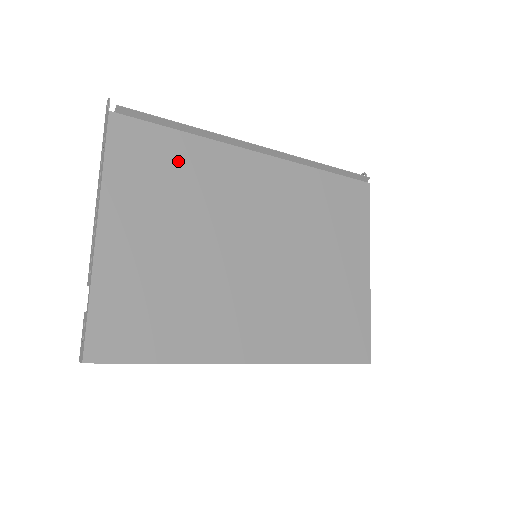
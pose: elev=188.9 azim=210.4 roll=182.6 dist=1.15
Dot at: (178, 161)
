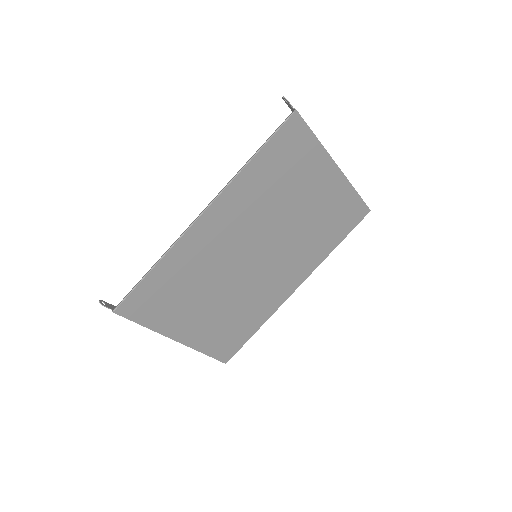
Dot at: (169, 281)
